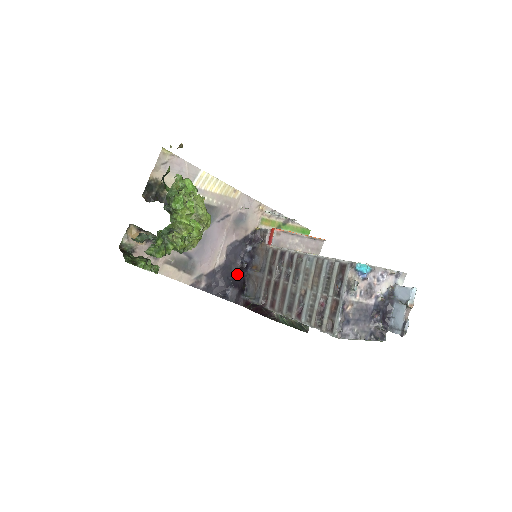
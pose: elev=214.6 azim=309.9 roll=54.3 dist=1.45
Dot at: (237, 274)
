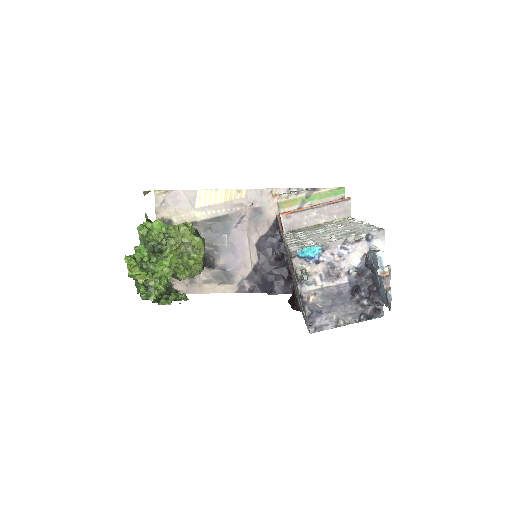
Dot at: (277, 266)
